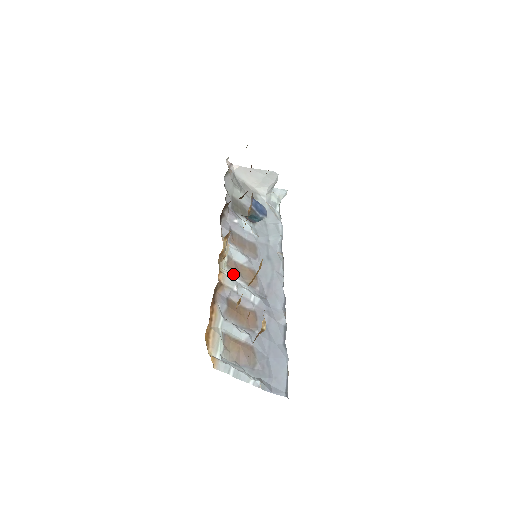
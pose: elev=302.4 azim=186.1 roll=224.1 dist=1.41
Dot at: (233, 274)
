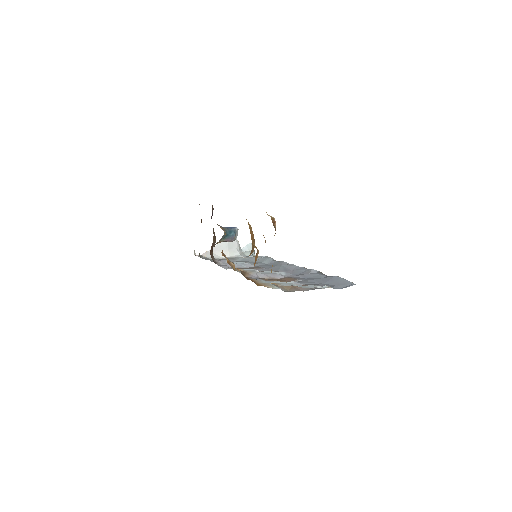
Dot at: occluded
